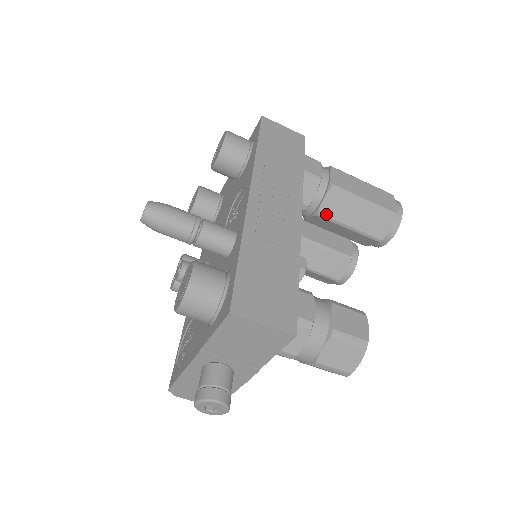
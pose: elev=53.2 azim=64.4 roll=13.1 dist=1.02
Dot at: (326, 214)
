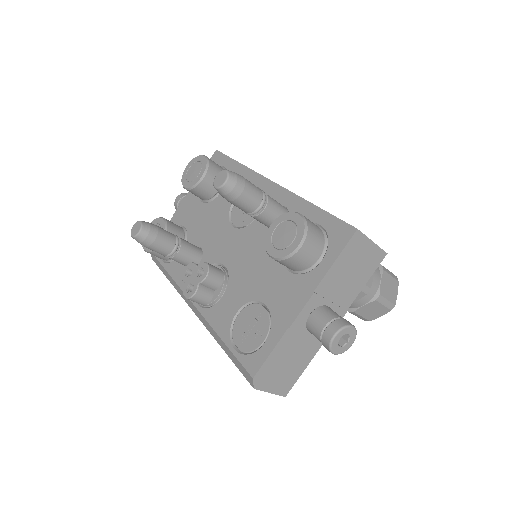
Dot at: occluded
